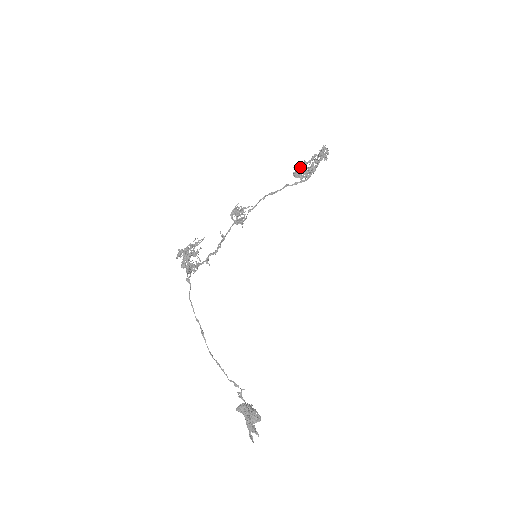
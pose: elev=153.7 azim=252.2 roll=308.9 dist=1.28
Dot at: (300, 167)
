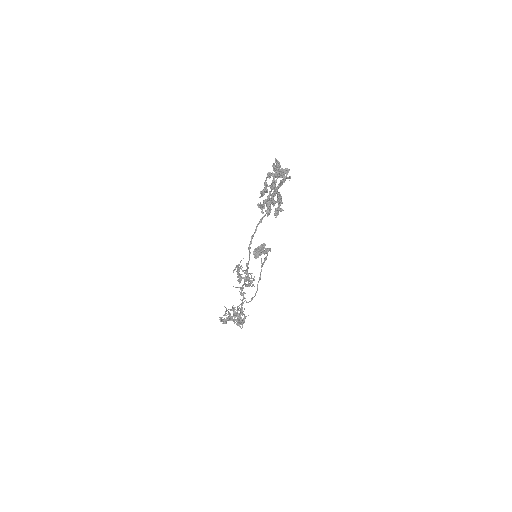
Dot at: occluded
